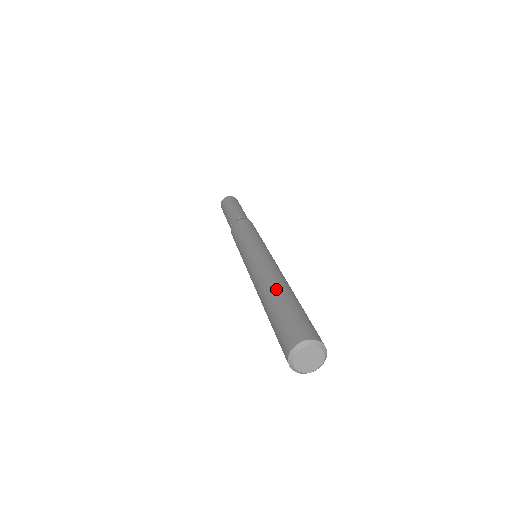
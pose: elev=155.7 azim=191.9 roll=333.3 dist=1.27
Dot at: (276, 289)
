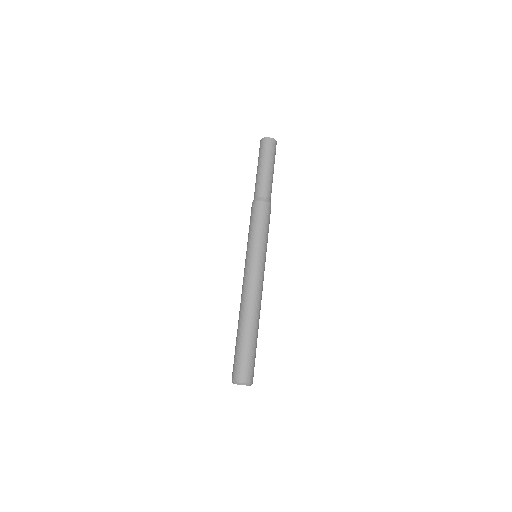
Dot at: (249, 325)
